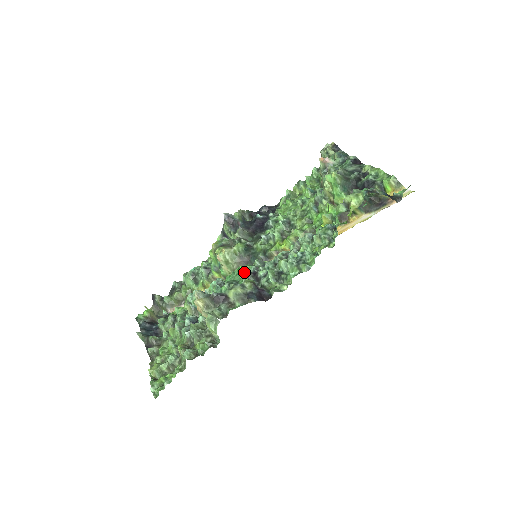
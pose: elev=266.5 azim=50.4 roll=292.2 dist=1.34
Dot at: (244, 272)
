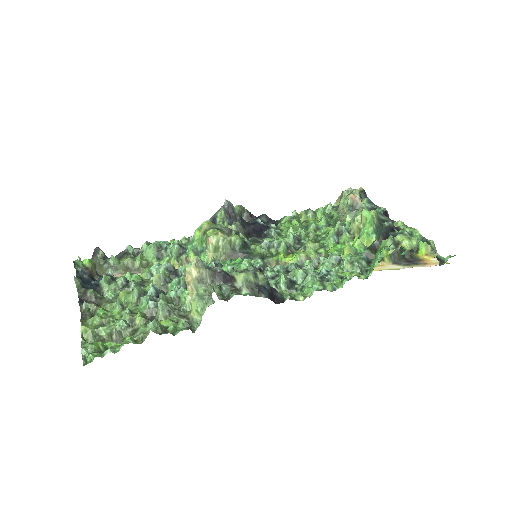
Dot at: (250, 263)
